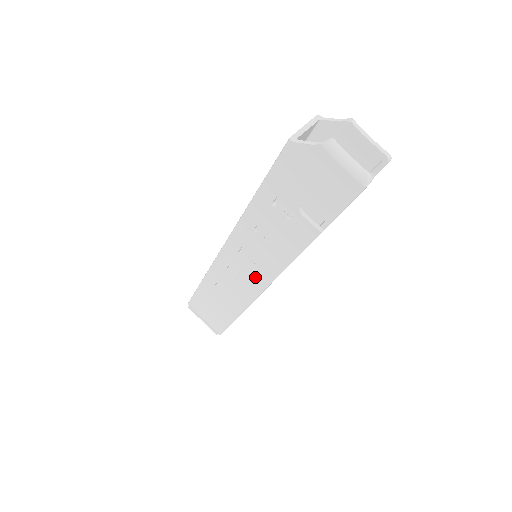
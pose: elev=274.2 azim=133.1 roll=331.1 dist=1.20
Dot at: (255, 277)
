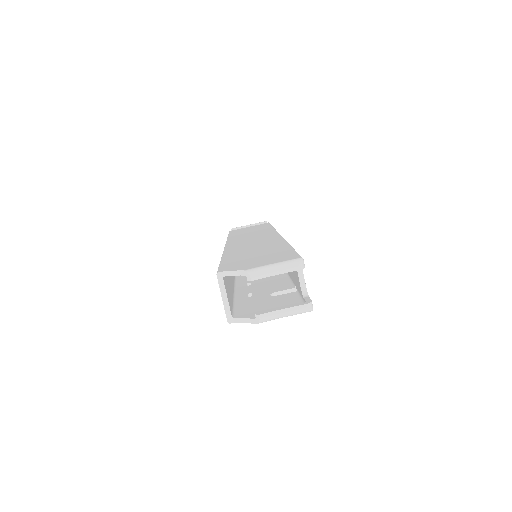
Dot at: occluded
